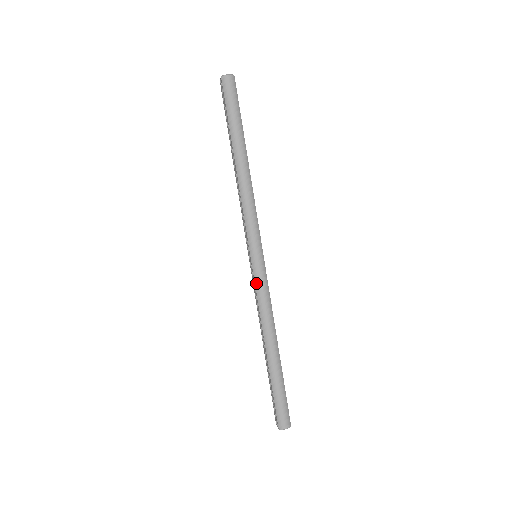
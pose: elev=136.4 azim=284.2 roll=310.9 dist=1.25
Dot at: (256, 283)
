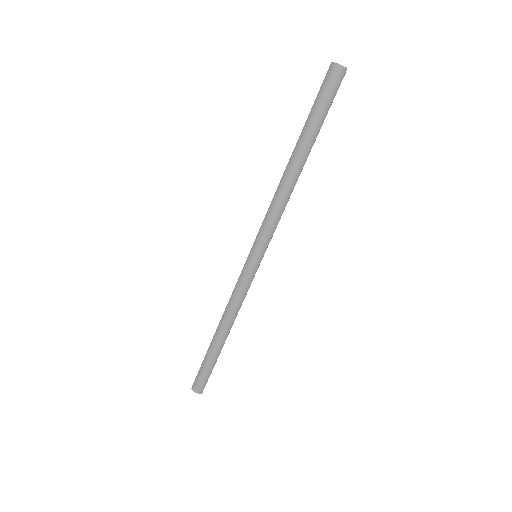
Dot at: (239, 279)
